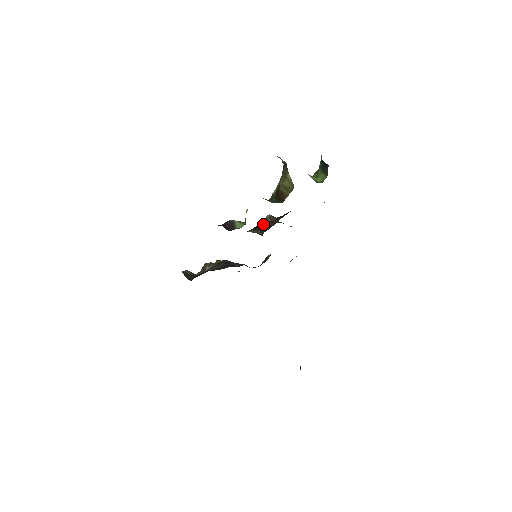
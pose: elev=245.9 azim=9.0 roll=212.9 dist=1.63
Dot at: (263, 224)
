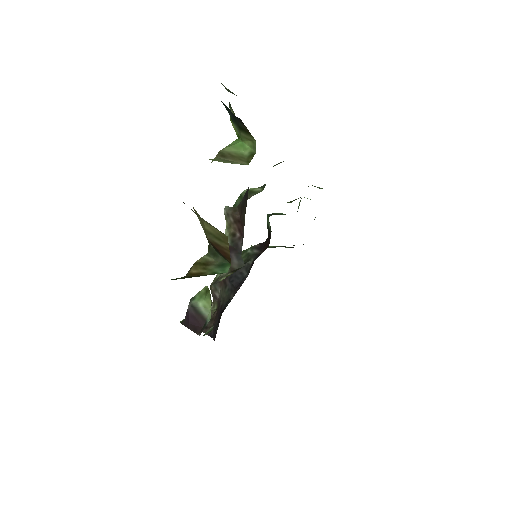
Dot at: (229, 230)
